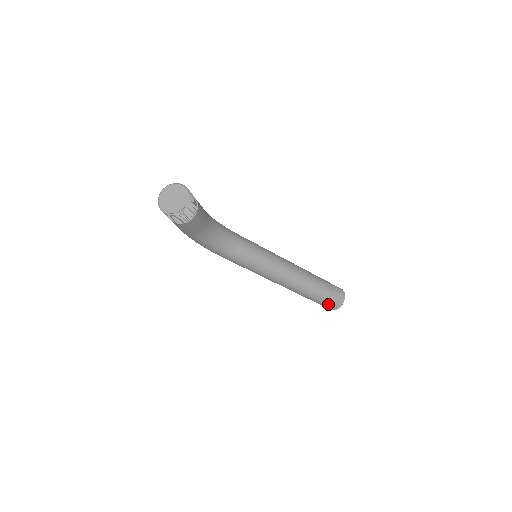
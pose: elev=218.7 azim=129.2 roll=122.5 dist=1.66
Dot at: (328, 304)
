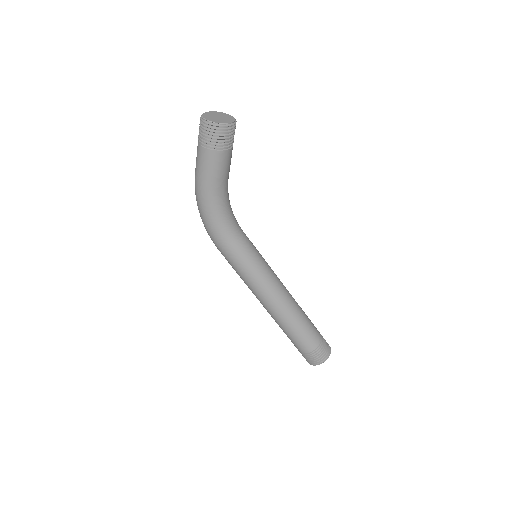
Dot at: (316, 350)
